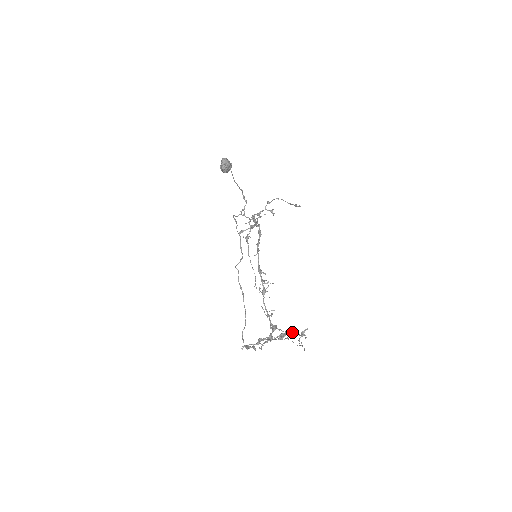
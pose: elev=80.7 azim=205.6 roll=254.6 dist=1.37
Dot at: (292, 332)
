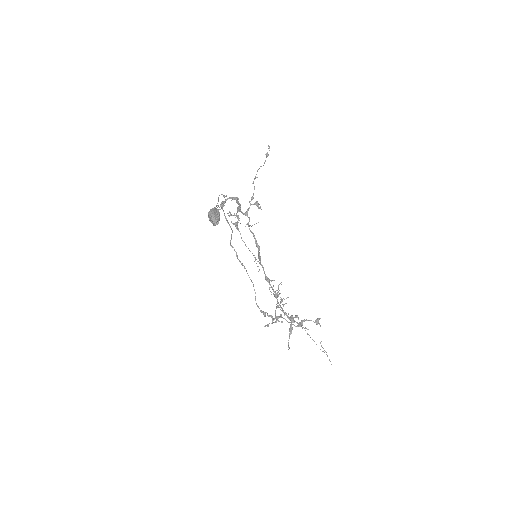
Dot at: (307, 320)
